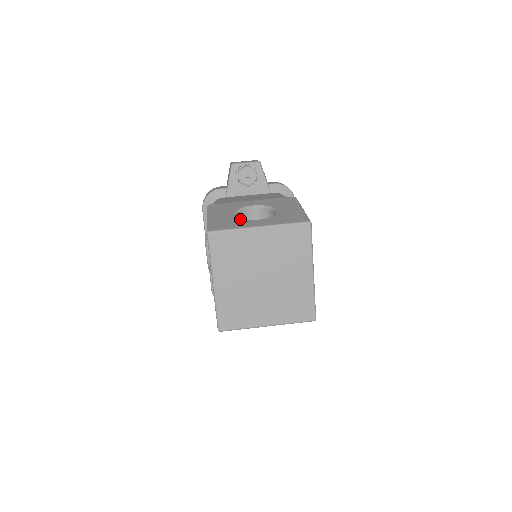
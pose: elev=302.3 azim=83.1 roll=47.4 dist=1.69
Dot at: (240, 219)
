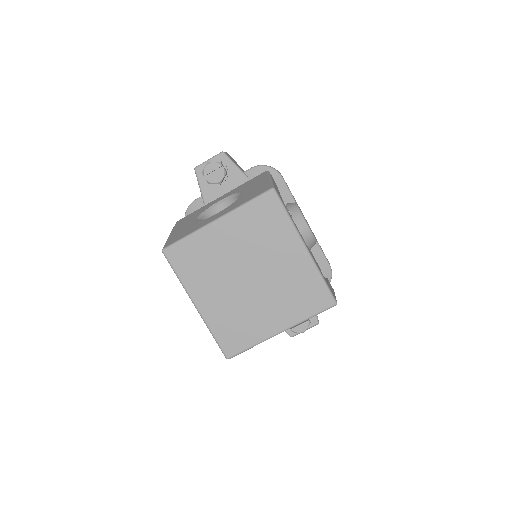
Dot at: (200, 221)
